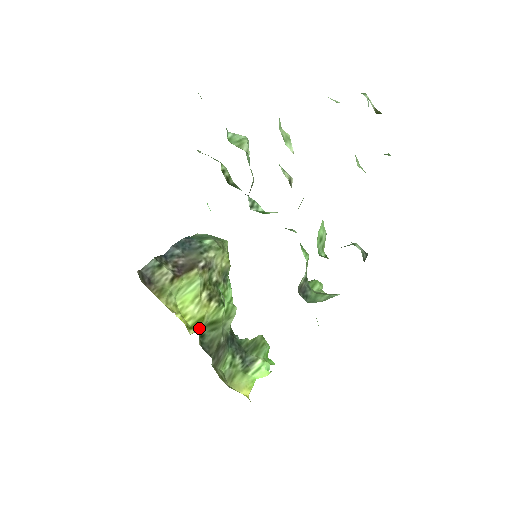
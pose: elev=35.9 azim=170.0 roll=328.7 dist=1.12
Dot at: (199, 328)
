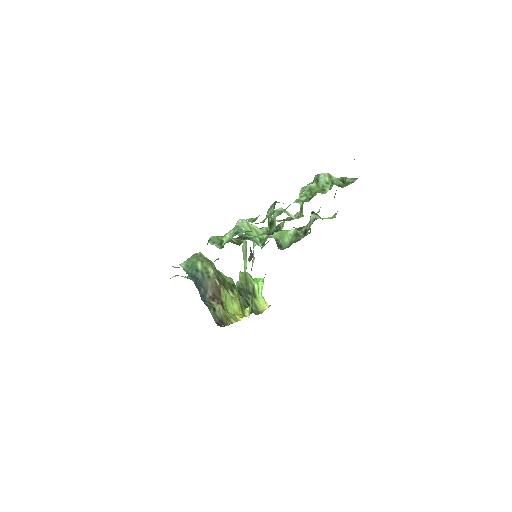
Dot at: occluded
